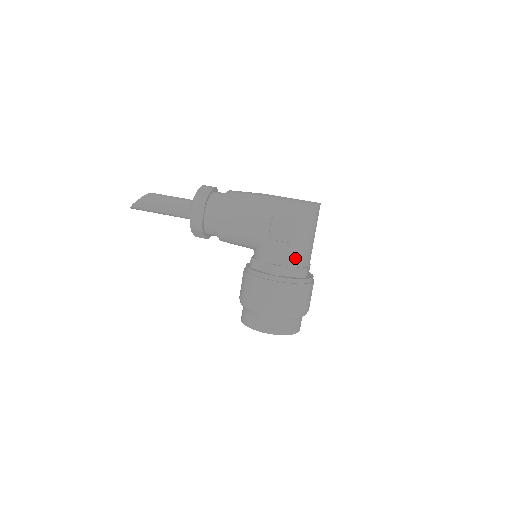
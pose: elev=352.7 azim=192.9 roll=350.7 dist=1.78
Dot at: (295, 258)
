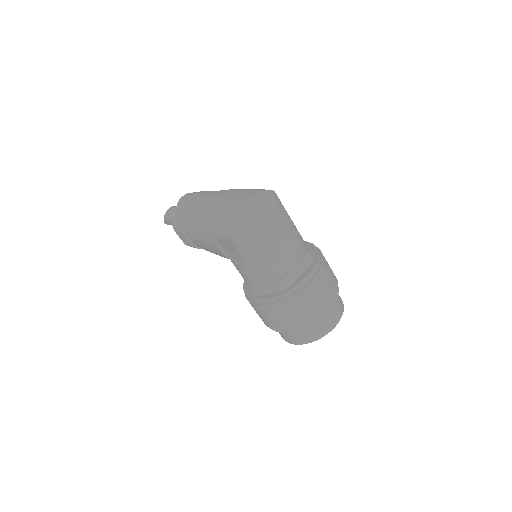
Dot at: (260, 275)
